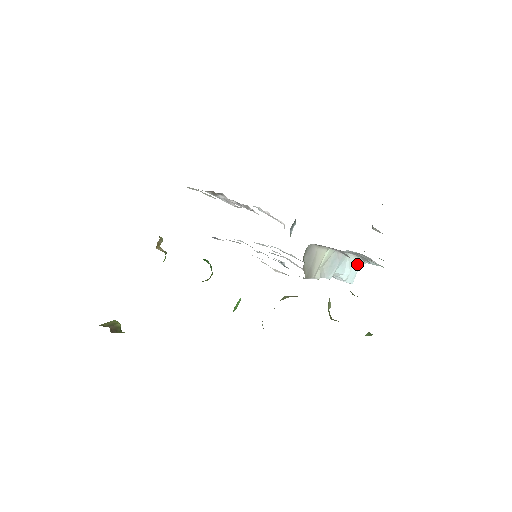
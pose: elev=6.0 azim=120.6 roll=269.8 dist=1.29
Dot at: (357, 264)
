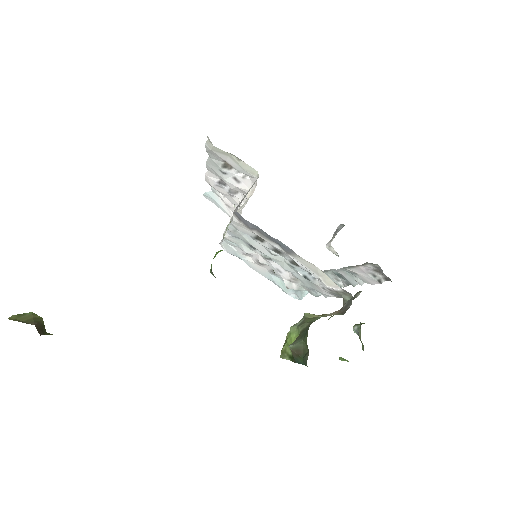
Dot at: occluded
